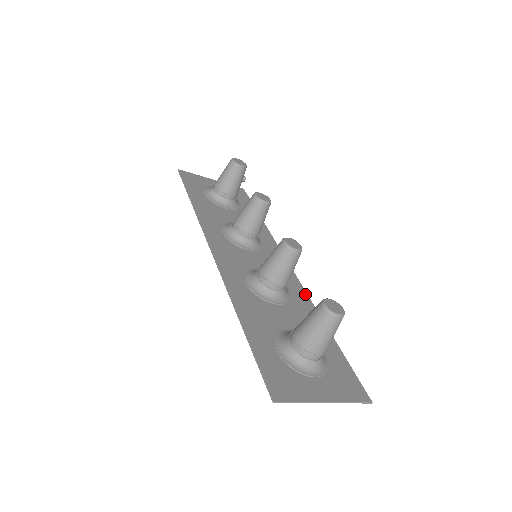
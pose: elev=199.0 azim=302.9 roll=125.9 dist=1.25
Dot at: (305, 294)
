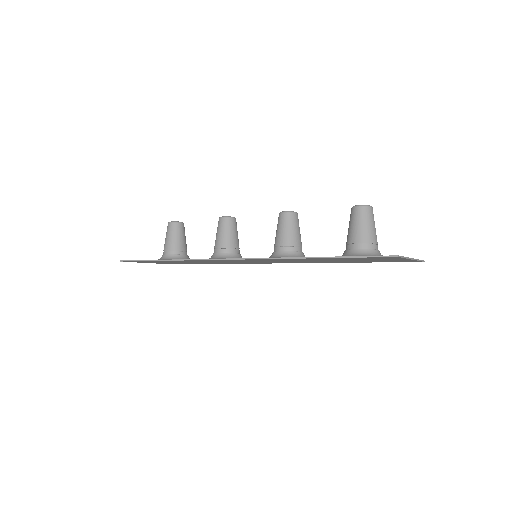
Dot at: occluded
